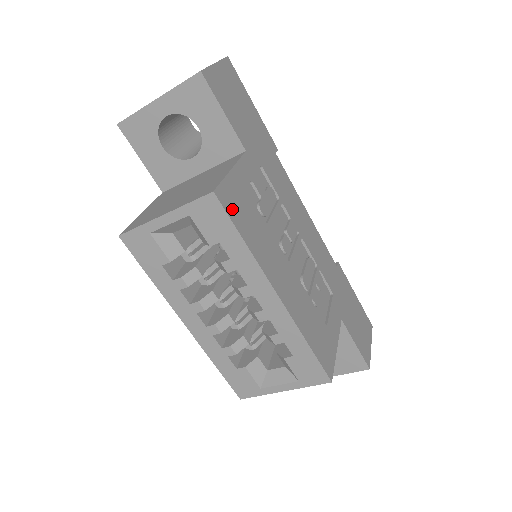
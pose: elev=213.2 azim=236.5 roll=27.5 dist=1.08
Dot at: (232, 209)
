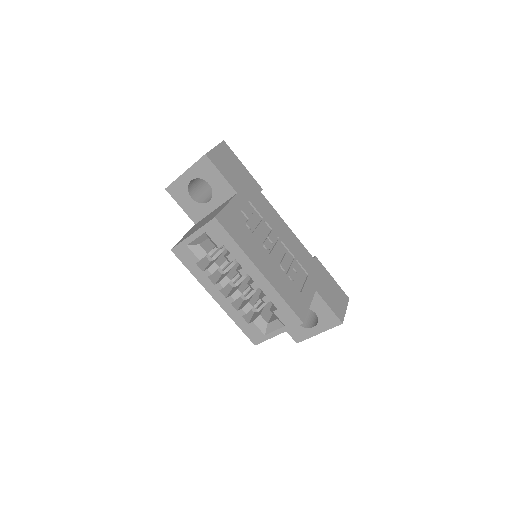
Dot at: (227, 226)
